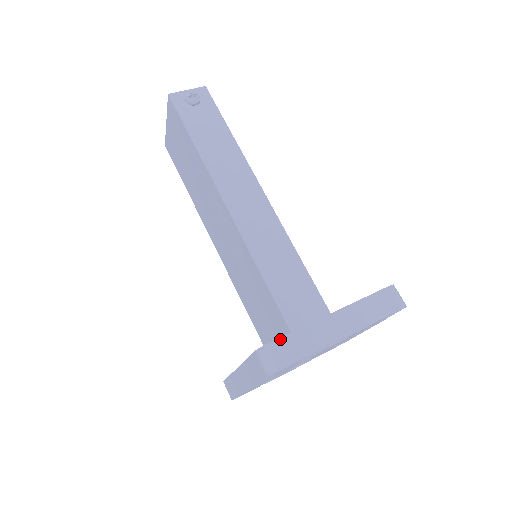
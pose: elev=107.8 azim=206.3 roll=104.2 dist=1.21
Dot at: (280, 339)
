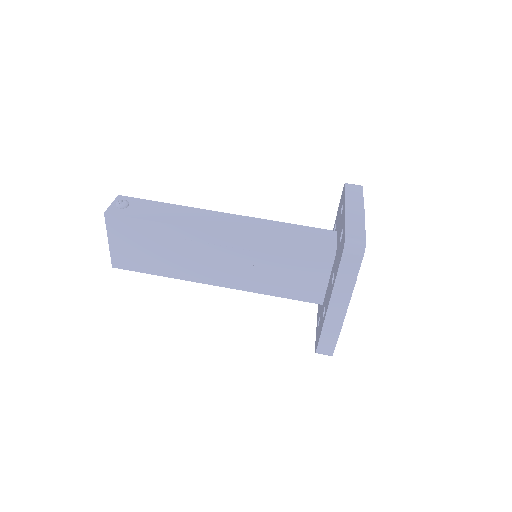
Dot at: (346, 234)
